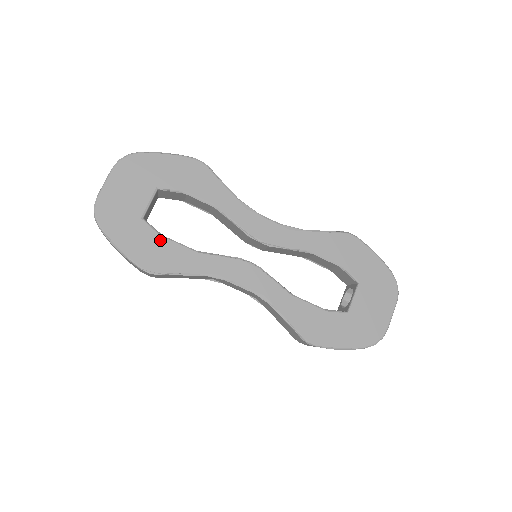
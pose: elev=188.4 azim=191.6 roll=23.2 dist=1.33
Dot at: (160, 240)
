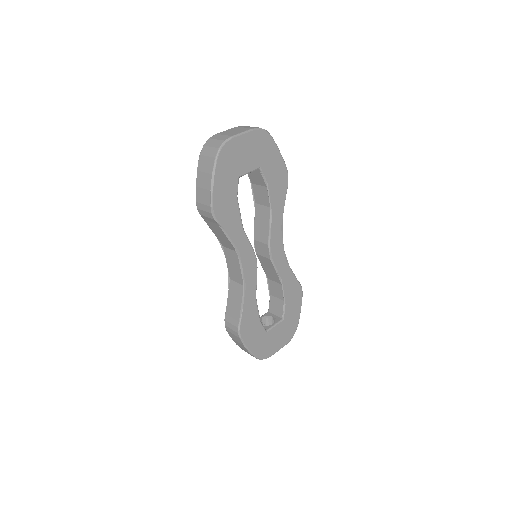
Dot at: (235, 201)
